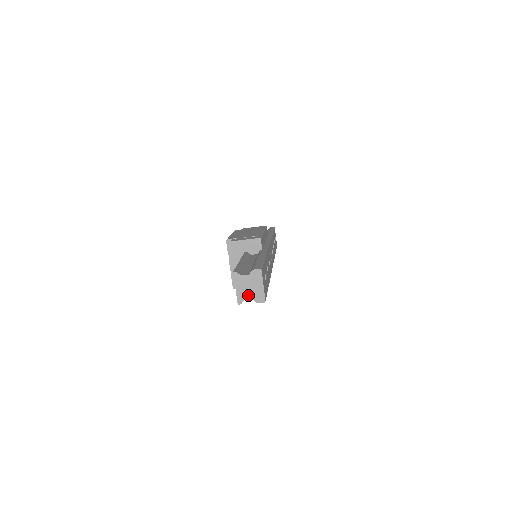
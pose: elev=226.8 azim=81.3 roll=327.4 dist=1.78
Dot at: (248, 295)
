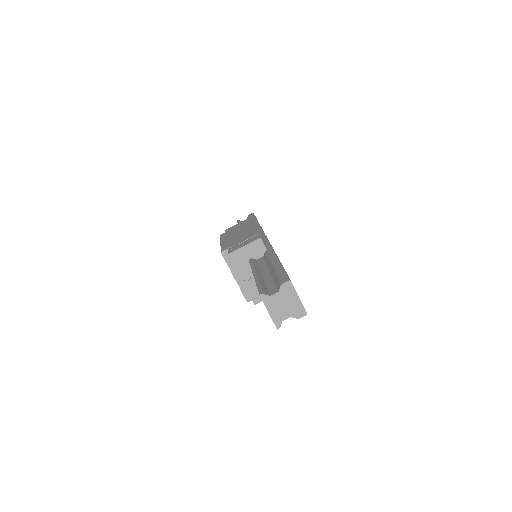
Dot at: (285, 314)
